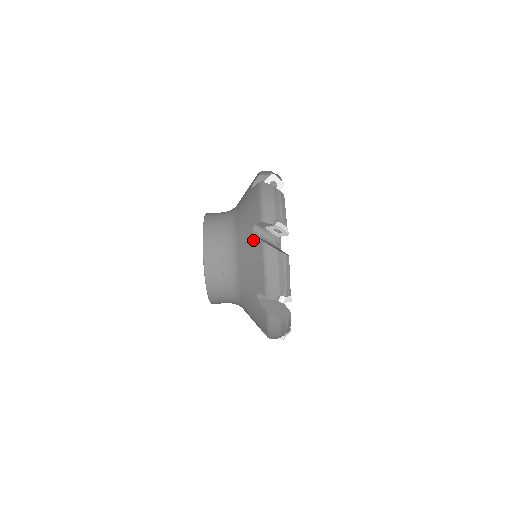
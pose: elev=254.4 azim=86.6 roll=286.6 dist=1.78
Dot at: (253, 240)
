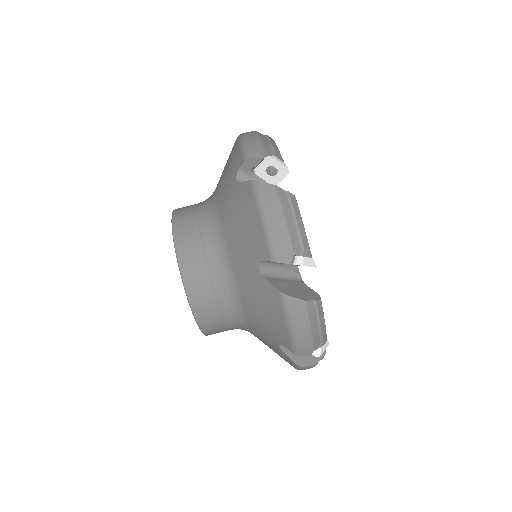
Dot at: (229, 155)
